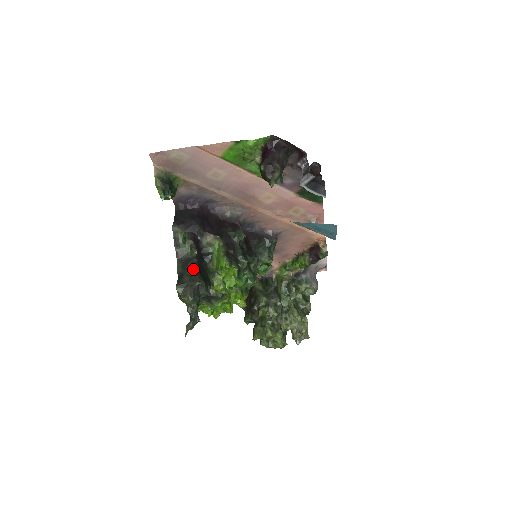
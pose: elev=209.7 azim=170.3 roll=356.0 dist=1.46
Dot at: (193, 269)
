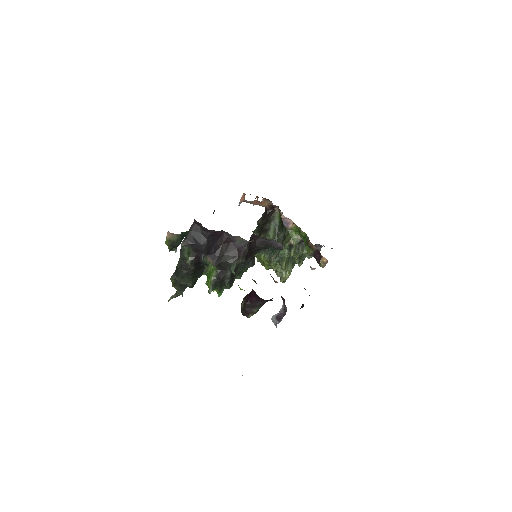
Dot at: (187, 274)
